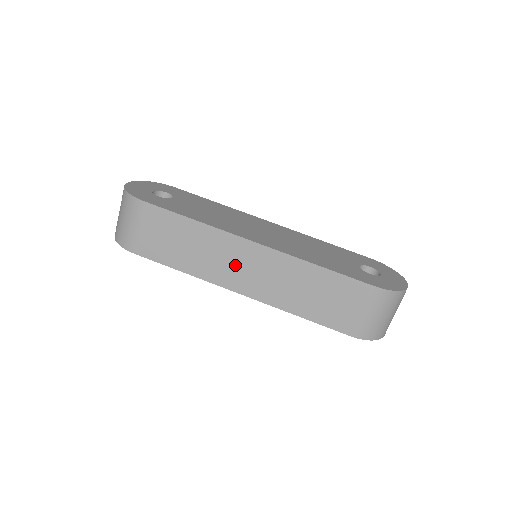
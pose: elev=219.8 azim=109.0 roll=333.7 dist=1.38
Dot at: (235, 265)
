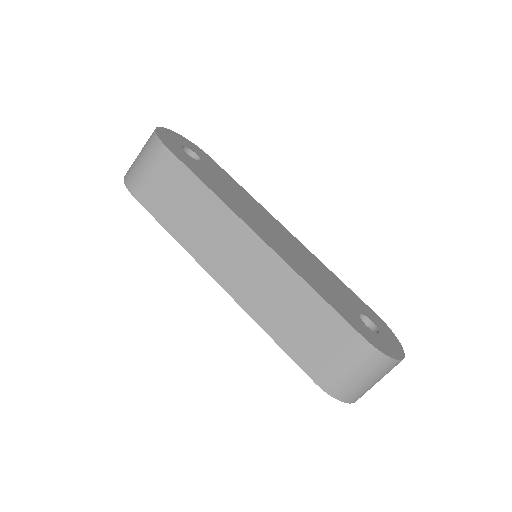
Dot at: (228, 252)
